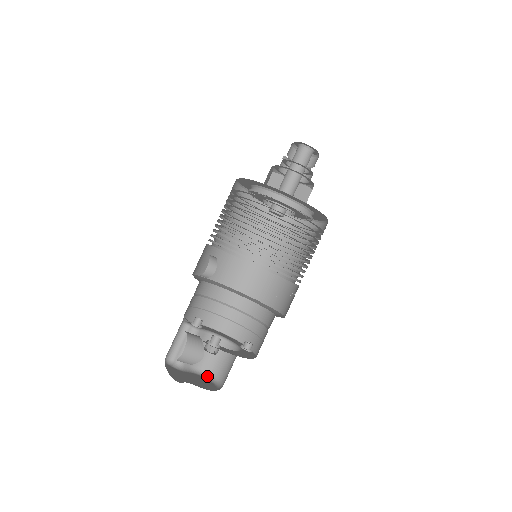
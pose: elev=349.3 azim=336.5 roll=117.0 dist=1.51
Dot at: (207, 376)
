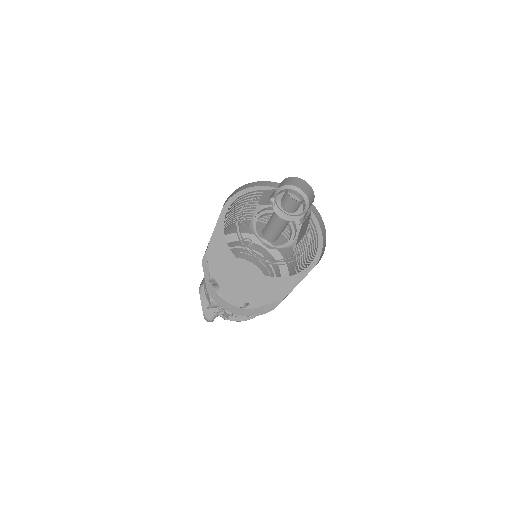
Dot at: occluded
